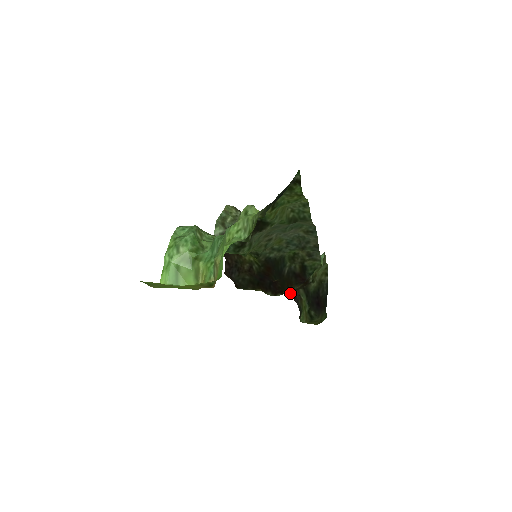
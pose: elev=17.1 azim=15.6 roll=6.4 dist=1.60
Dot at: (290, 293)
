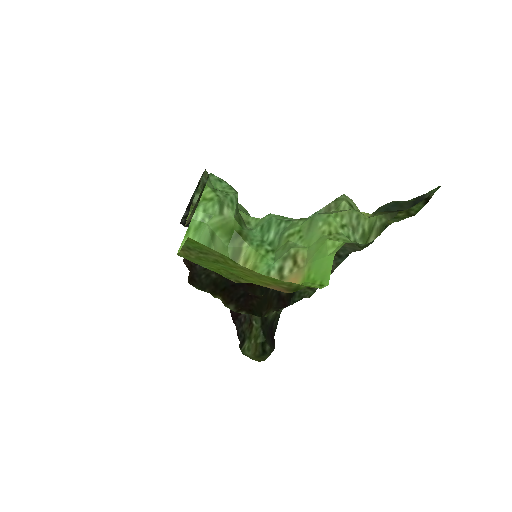
Dot at: (263, 316)
